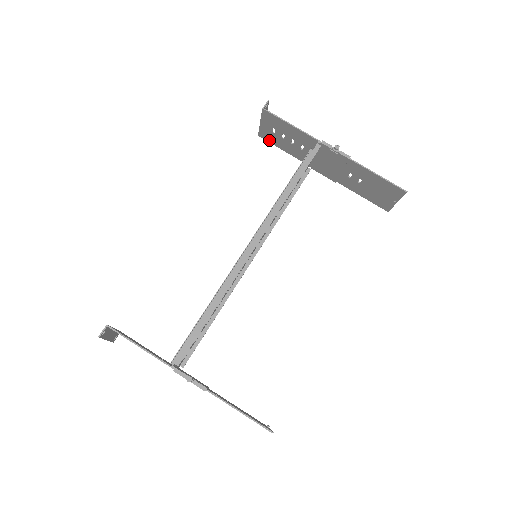
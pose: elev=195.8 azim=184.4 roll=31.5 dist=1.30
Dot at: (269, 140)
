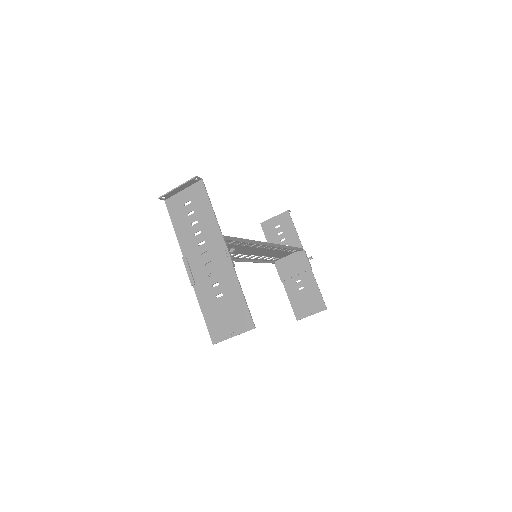
Dot at: (265, 230)
